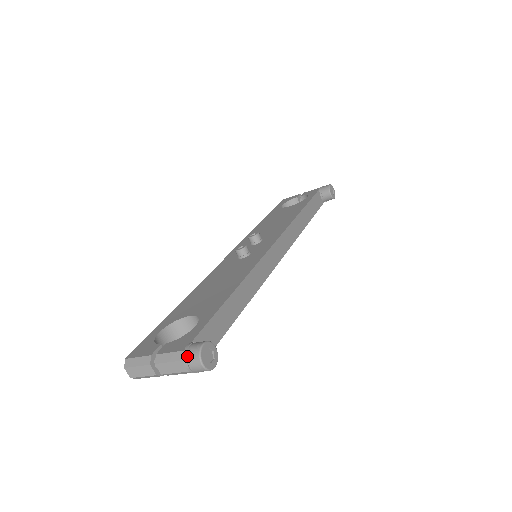
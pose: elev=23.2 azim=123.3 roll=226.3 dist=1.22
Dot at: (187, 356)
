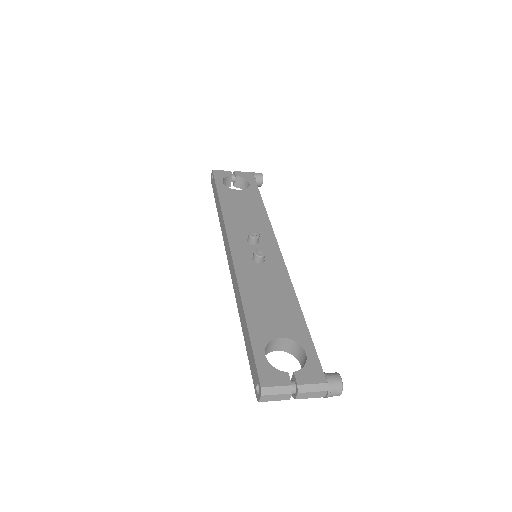
Dot at: (331, 388)
